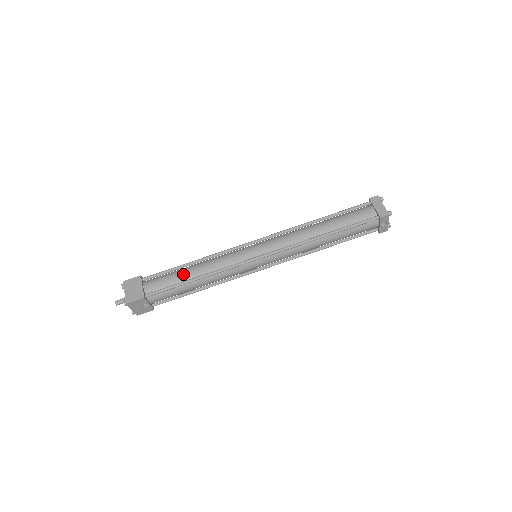
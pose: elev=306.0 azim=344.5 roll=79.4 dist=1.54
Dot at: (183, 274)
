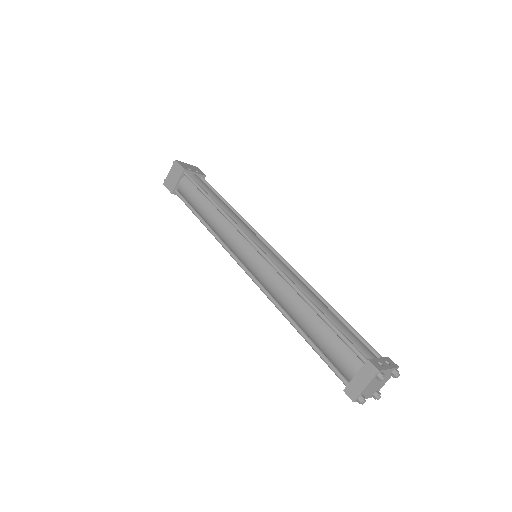
Dot at: (200, 206)
